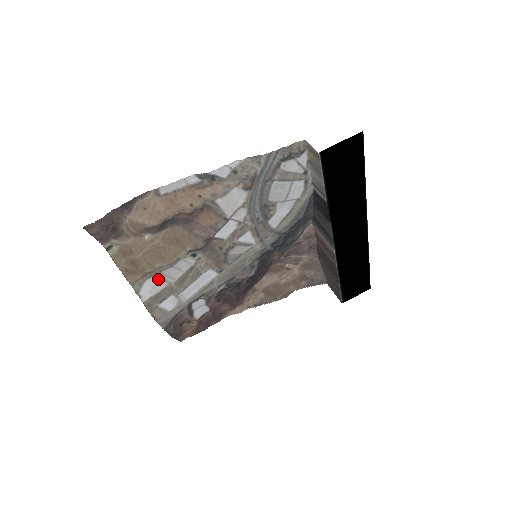
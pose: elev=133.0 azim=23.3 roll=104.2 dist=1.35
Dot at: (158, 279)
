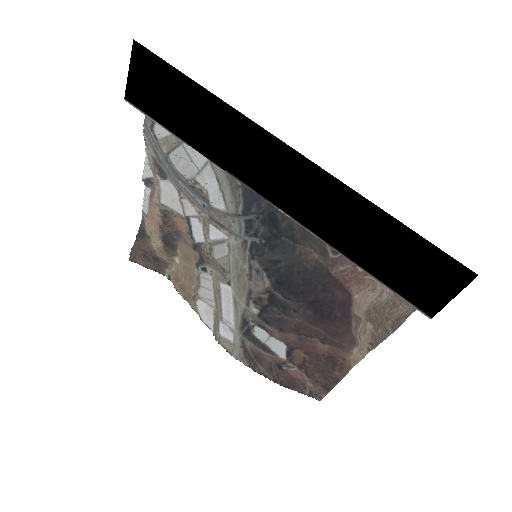
Dot at: (203, 303)
